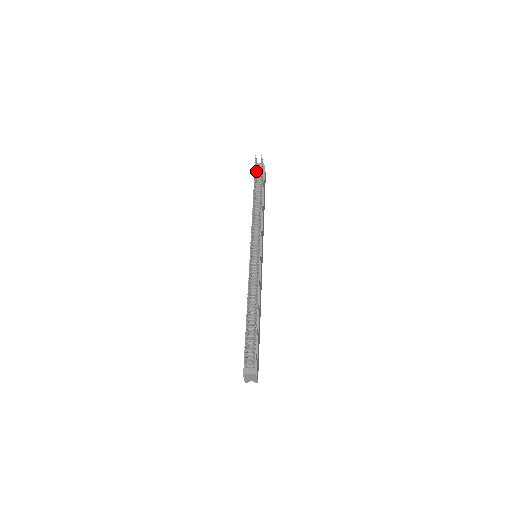
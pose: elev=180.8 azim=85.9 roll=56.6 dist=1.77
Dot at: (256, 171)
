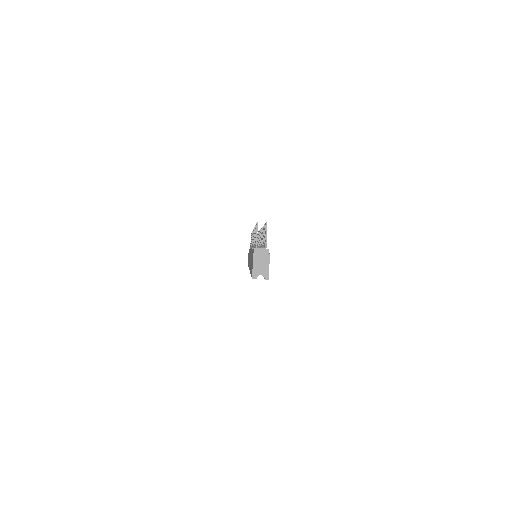
Dot at: occluded
